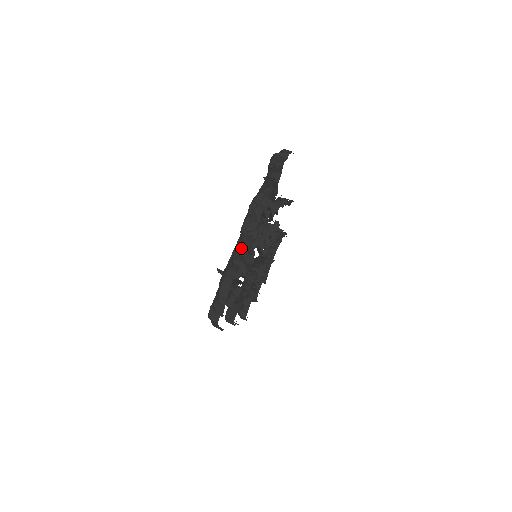
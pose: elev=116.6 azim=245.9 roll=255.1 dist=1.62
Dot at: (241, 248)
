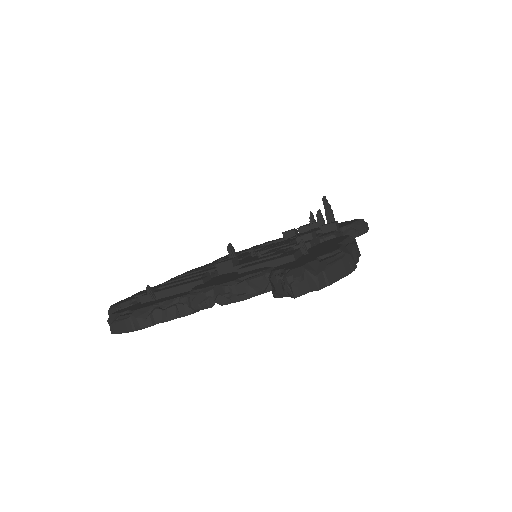
Dot at: (172, 309)
